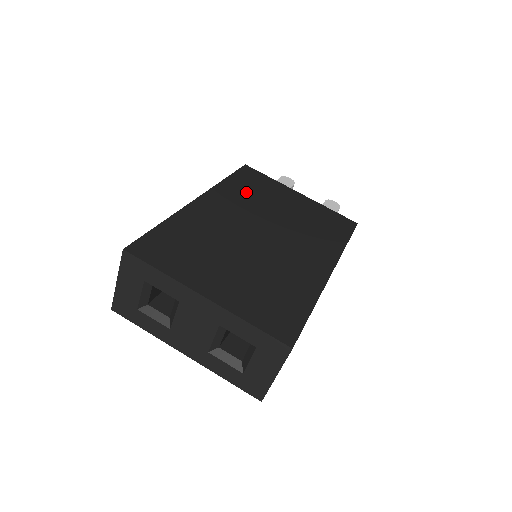
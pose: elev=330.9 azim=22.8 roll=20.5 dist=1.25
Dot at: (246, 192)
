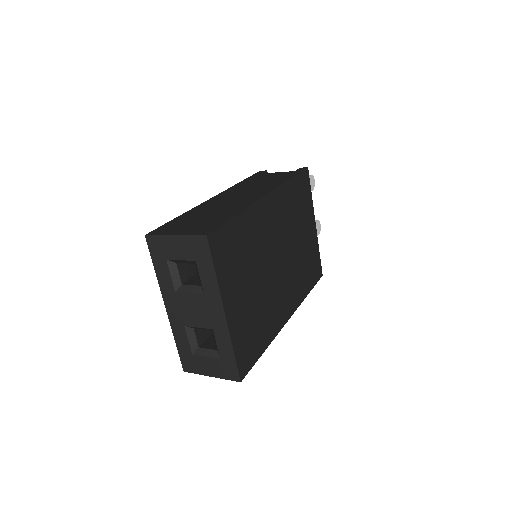
Dot at: (293, 204)
